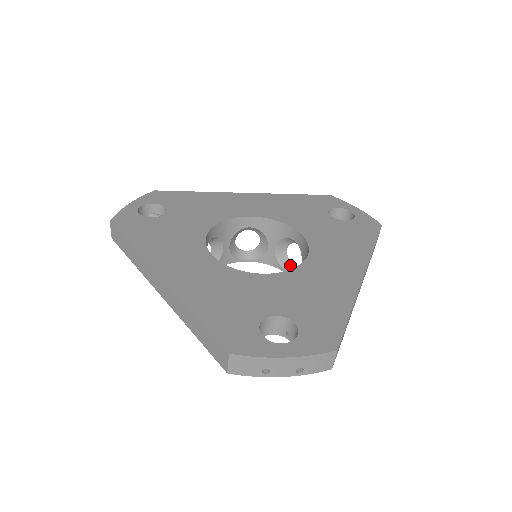
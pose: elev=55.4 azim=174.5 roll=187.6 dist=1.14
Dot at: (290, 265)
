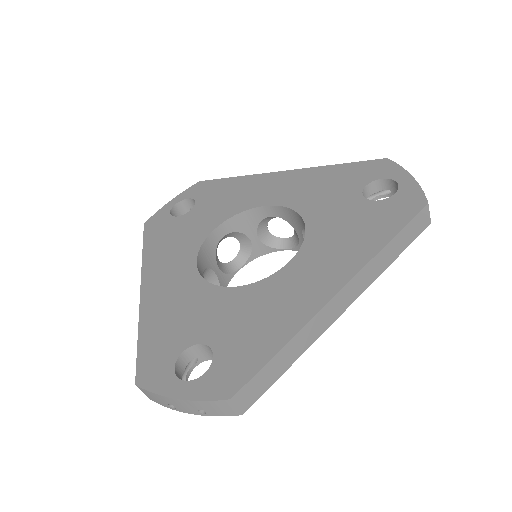
Dot at: occluded
